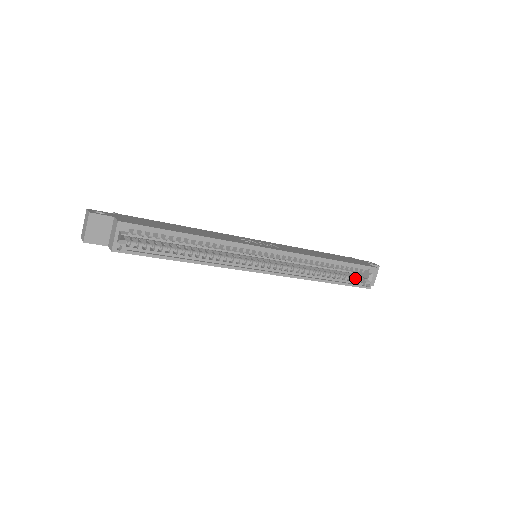
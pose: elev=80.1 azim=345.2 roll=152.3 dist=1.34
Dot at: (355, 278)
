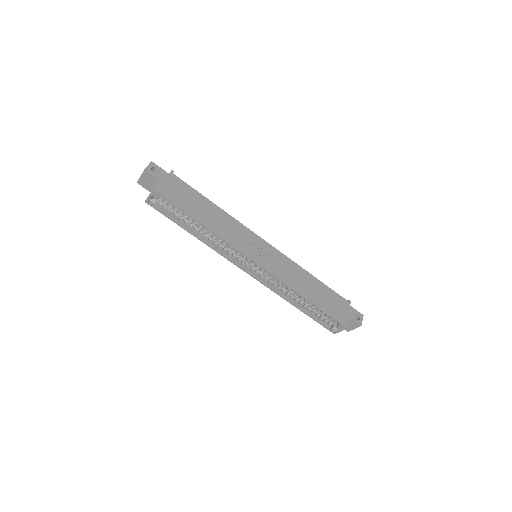
Dot at: (325, 320)
